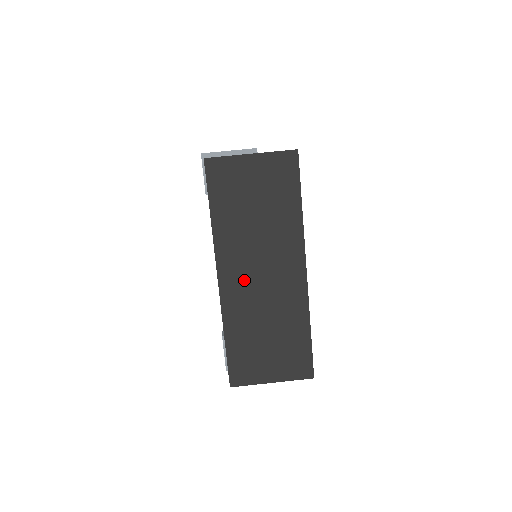
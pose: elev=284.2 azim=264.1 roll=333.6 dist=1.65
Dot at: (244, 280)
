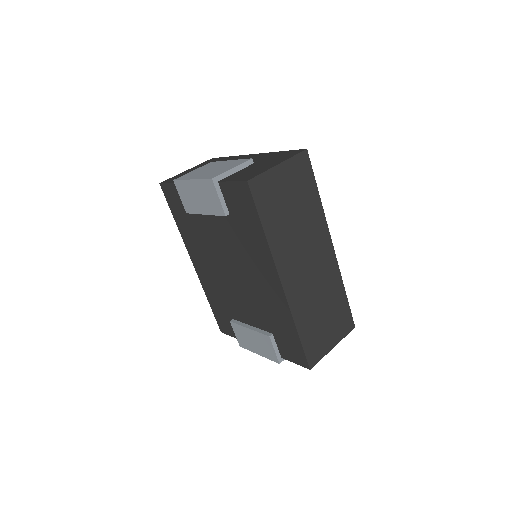
Dot at: (299, 275)
